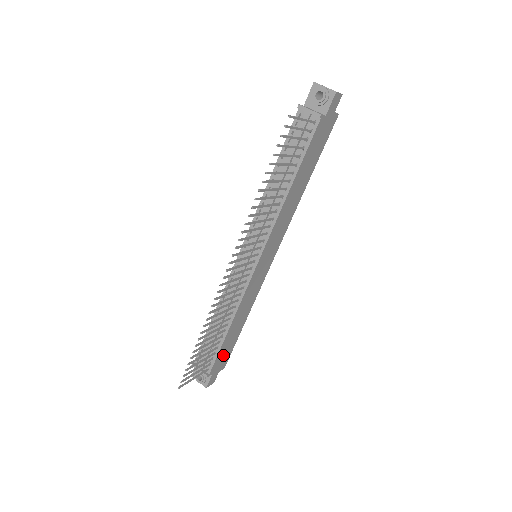
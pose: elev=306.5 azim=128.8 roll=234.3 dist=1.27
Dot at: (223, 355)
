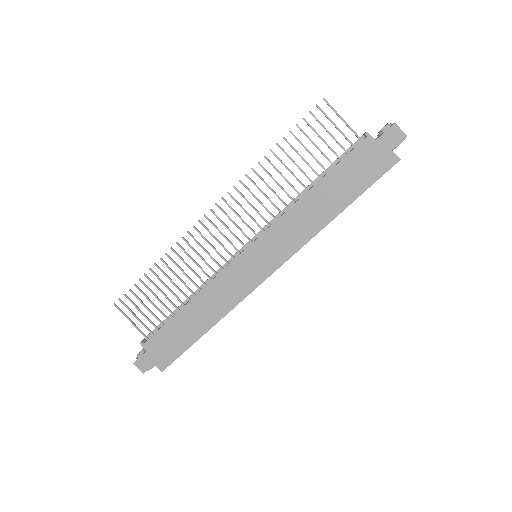
Dot at: (168, 341)
